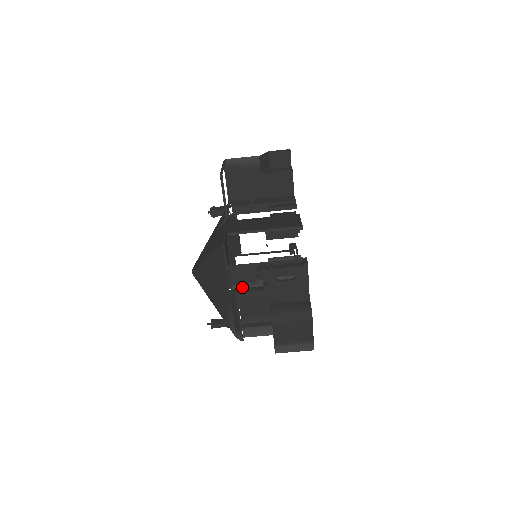
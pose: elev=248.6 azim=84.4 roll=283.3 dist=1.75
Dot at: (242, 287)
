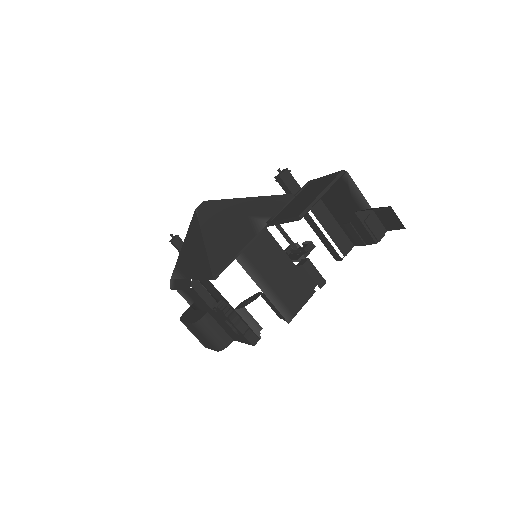
Dot at: (203, 286)
